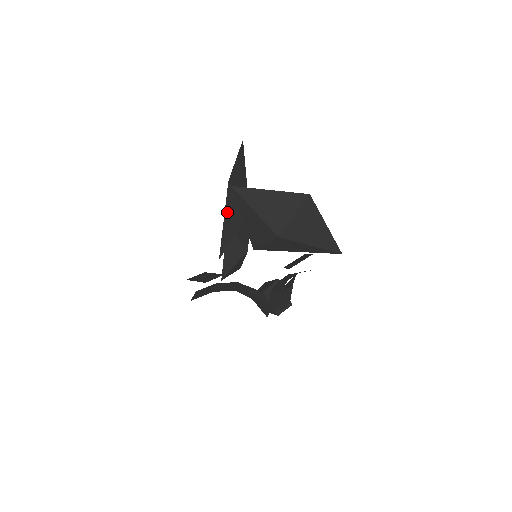
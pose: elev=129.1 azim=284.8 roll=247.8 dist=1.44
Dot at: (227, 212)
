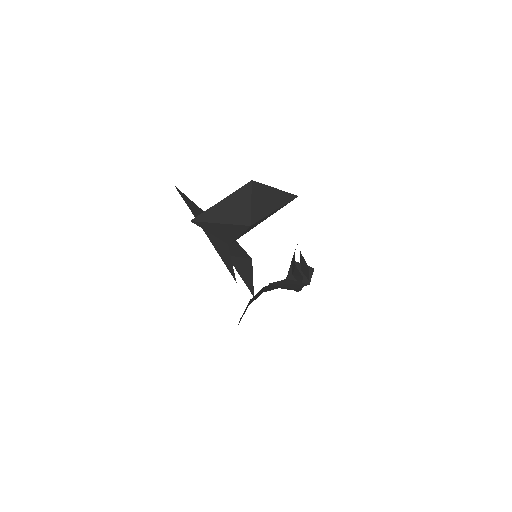
Dot at: (215, 246)
